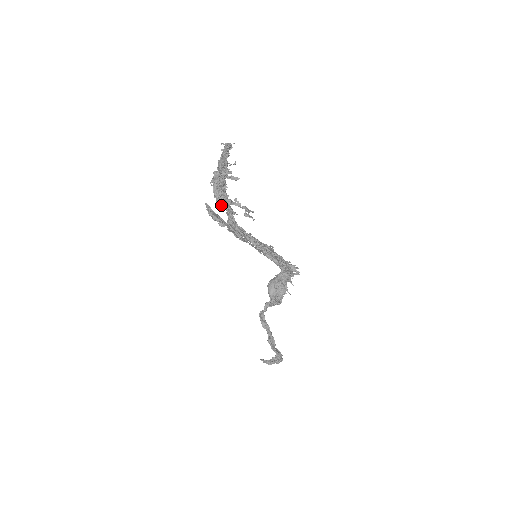
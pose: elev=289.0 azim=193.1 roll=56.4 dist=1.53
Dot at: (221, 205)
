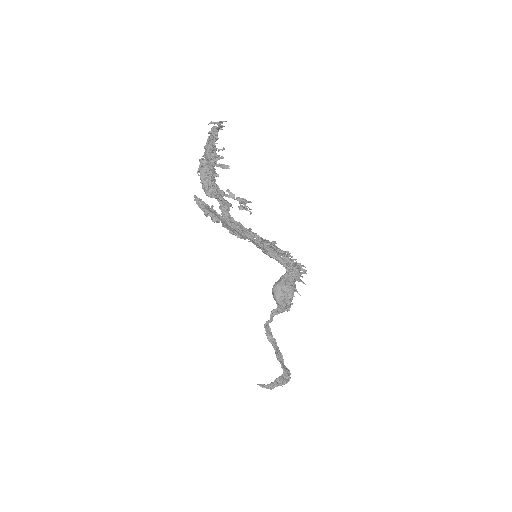
Dot at: (212, 197)
